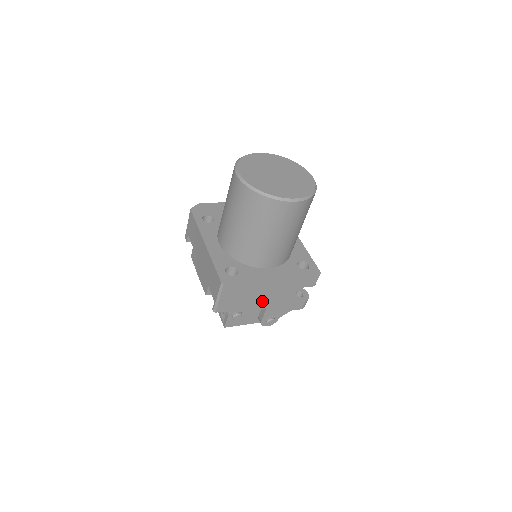
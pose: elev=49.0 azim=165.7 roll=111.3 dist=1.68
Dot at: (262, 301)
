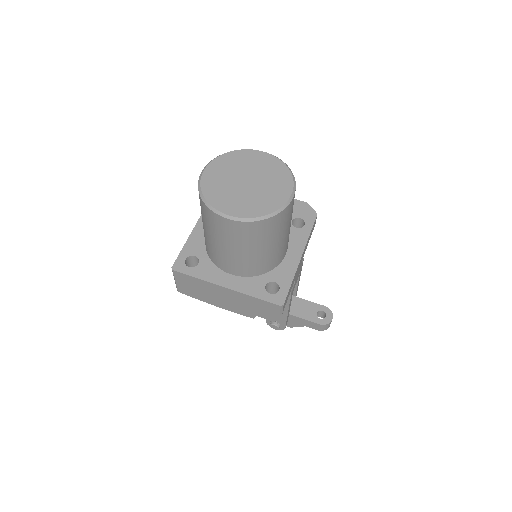
Dot at: (223, 303)
